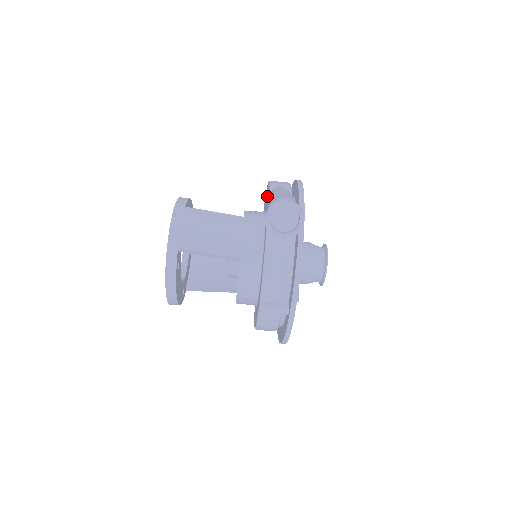
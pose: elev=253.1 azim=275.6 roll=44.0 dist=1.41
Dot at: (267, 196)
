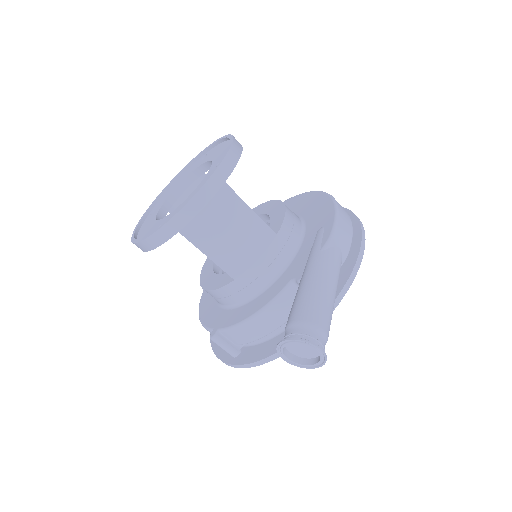
Dot at: (317, 247)
